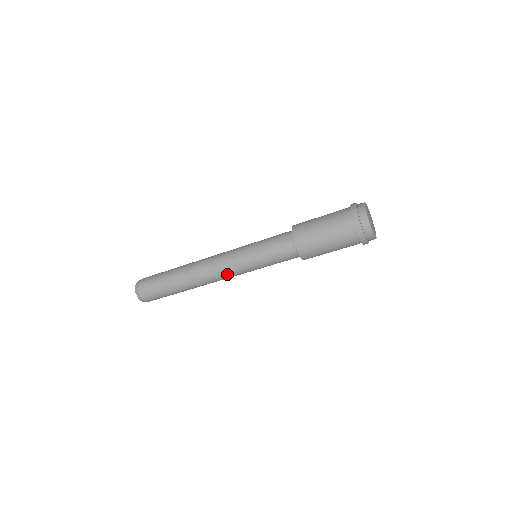
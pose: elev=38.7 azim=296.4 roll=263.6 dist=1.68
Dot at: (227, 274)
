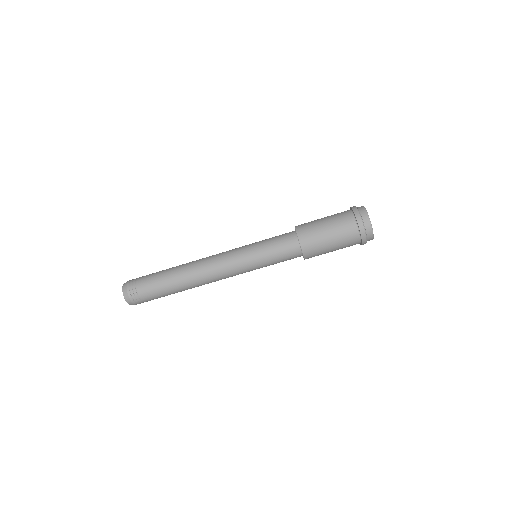
Dot at: (227, 272)
